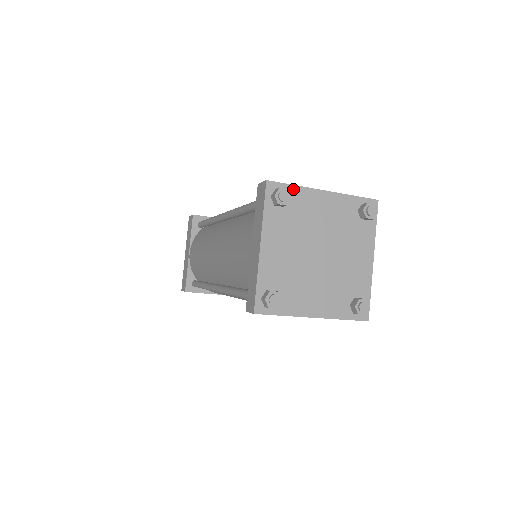
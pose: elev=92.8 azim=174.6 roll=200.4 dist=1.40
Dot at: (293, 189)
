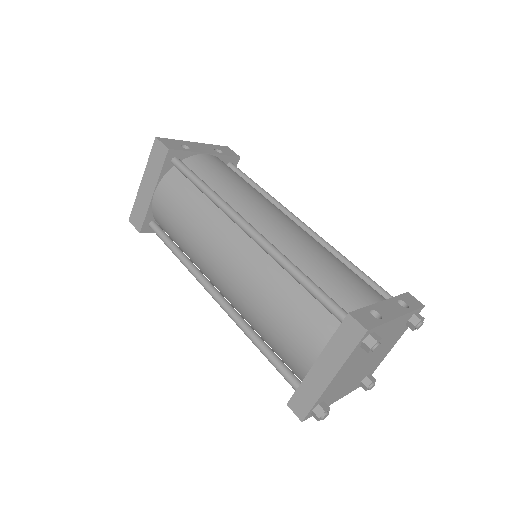
Dot at: (380, 327)
